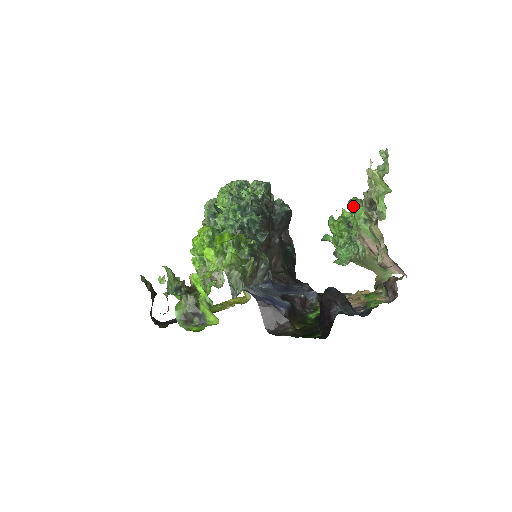
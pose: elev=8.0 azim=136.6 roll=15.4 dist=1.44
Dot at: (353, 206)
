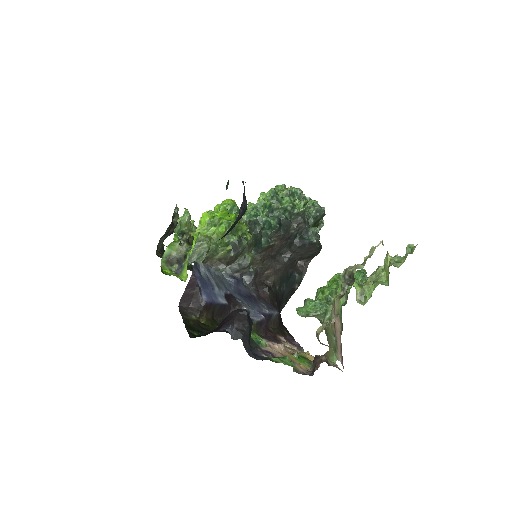
Dot at: (354, 275)
